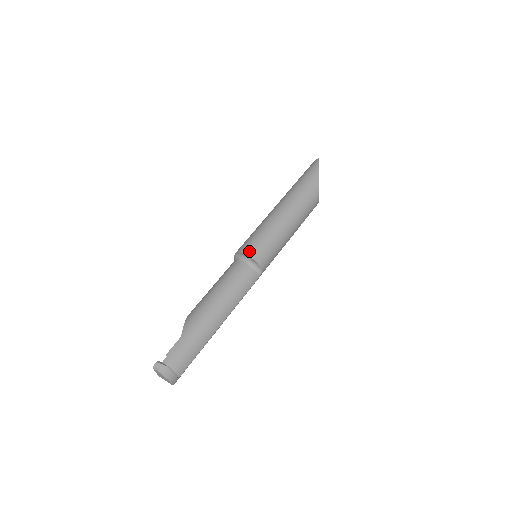
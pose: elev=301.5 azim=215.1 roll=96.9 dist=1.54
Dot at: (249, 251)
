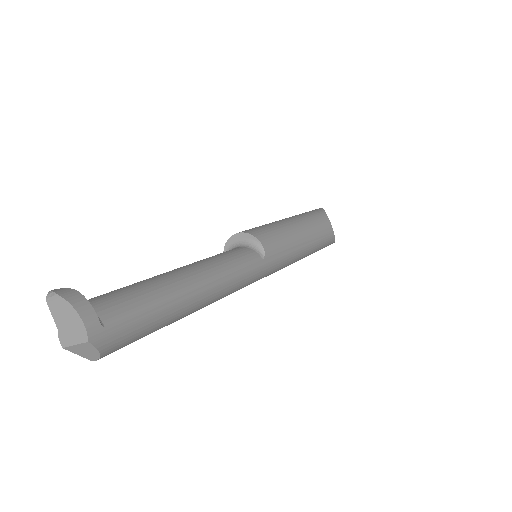
Dot at: (239, 232)
